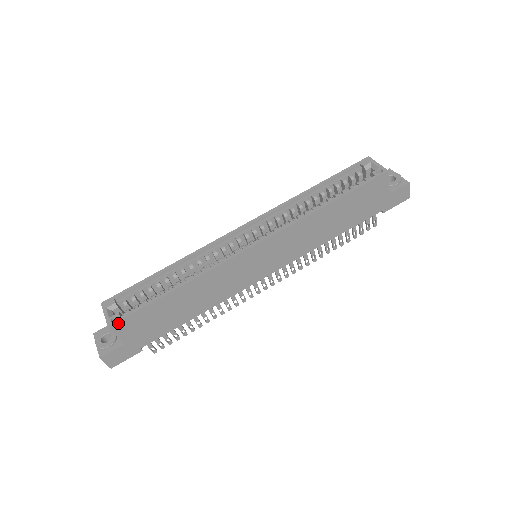
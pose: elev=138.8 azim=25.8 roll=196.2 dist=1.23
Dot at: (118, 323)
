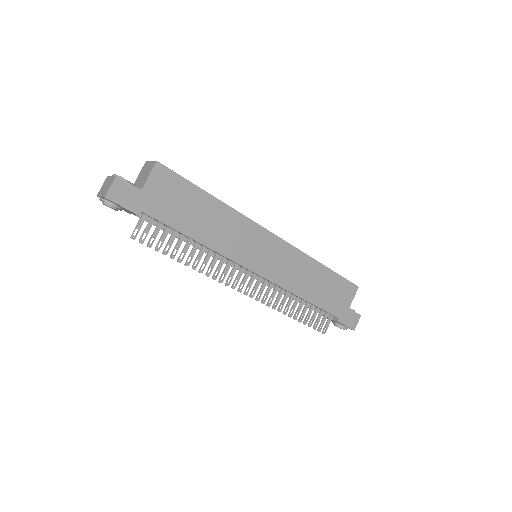
Dot at: (164, 168)
